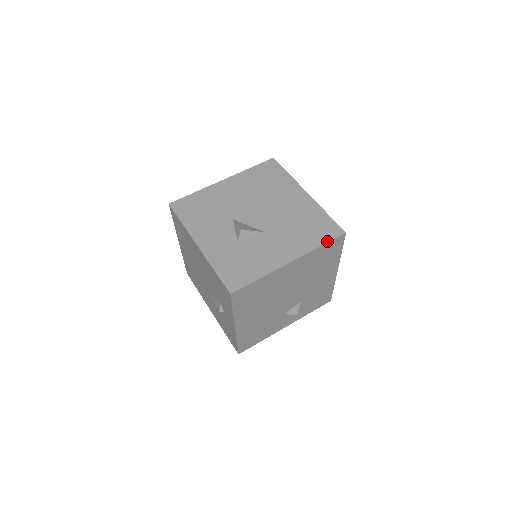
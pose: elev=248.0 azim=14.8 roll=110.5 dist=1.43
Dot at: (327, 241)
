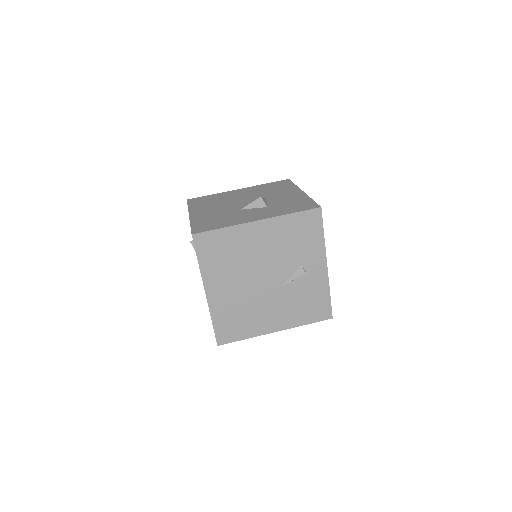
Dot at: (292, 183)
